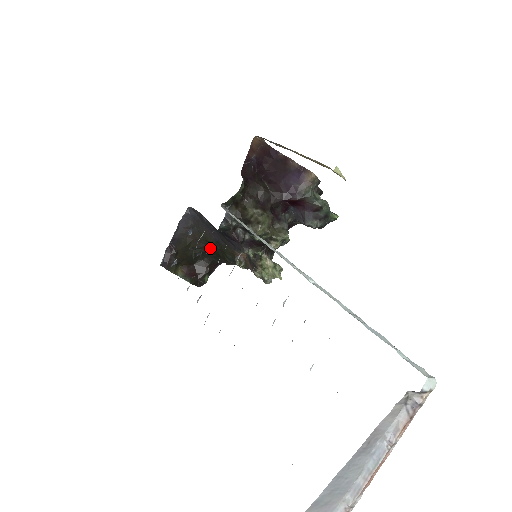
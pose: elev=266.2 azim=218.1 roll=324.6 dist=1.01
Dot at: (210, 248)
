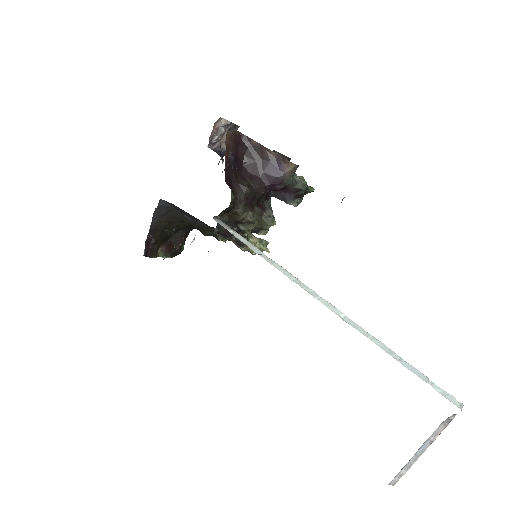
Dot at: (185, 225)
